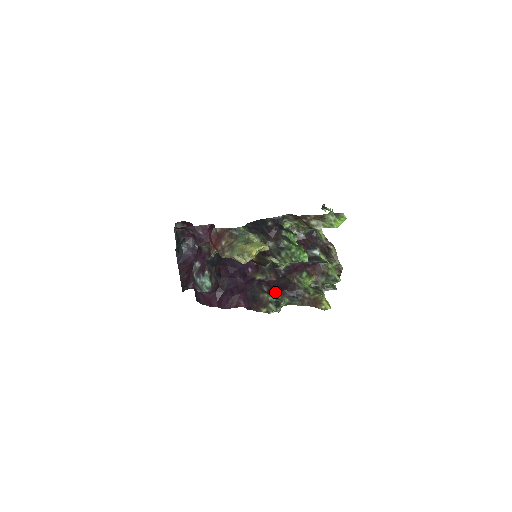
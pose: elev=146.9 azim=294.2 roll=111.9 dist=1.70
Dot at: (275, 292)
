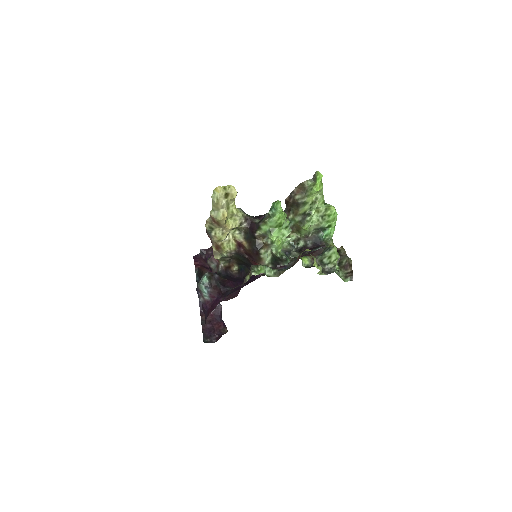
Dot at: occluded
